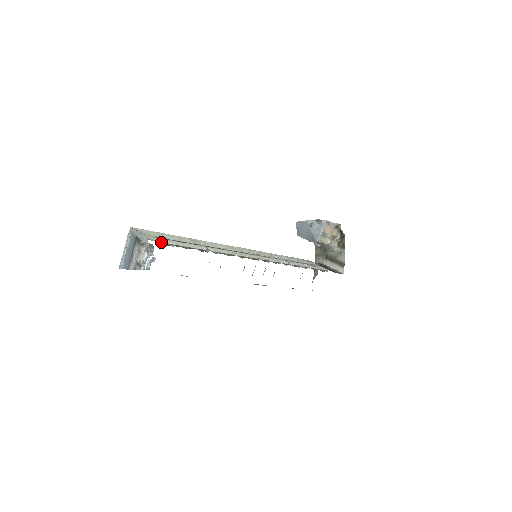
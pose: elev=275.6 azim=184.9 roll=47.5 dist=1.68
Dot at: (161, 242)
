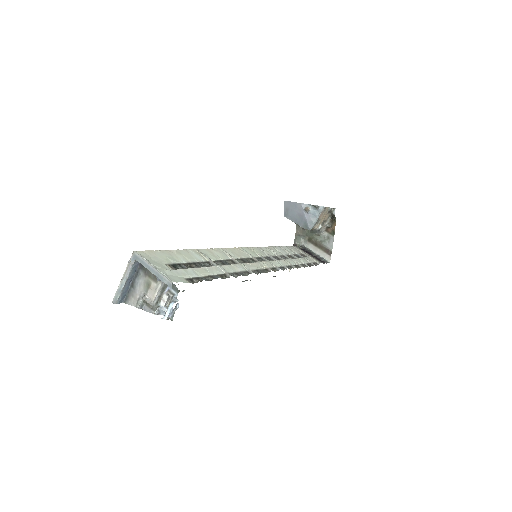
Dot at: (183, 279)
